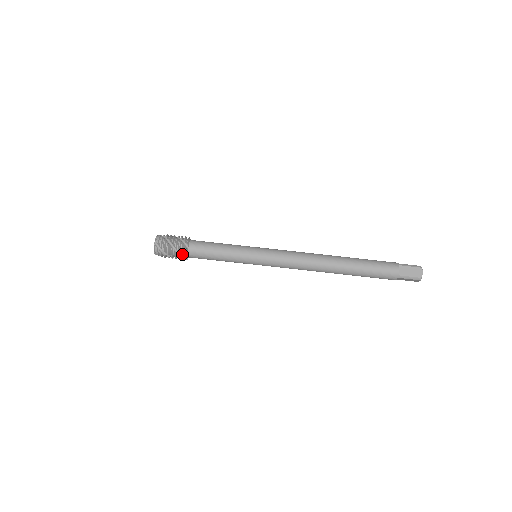
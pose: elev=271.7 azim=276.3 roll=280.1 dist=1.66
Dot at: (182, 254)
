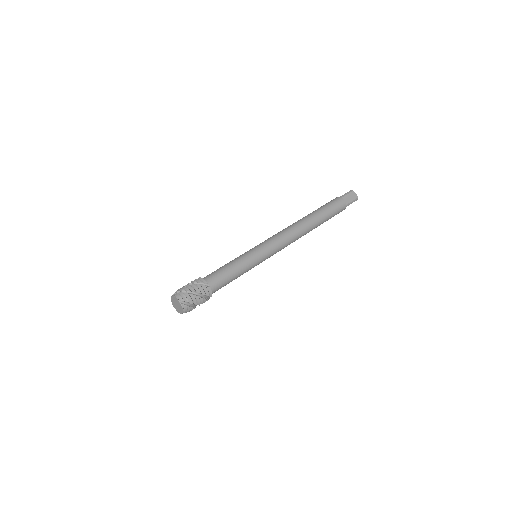
Dot at: (199, 280)
